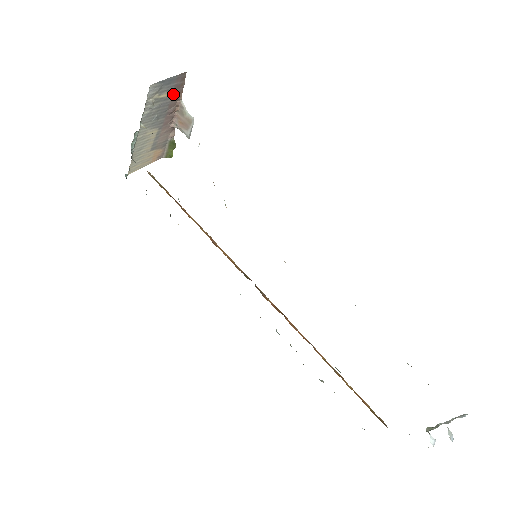
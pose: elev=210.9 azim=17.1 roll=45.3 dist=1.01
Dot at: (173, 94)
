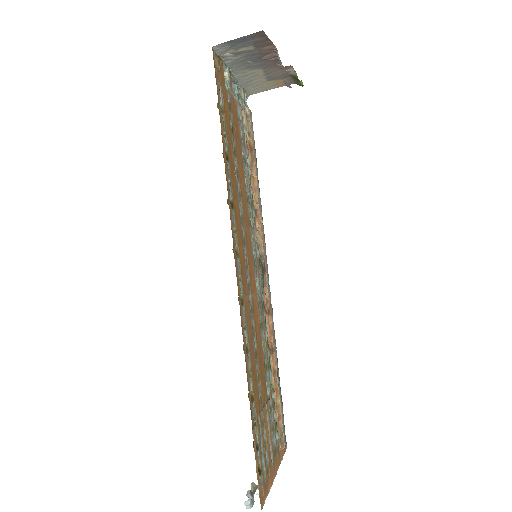
Dot at: (259, 46)
